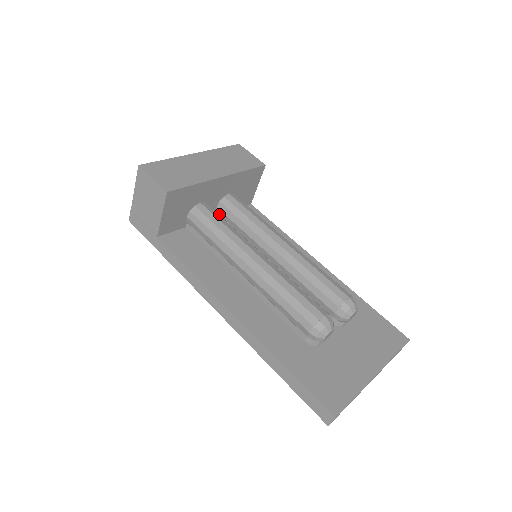
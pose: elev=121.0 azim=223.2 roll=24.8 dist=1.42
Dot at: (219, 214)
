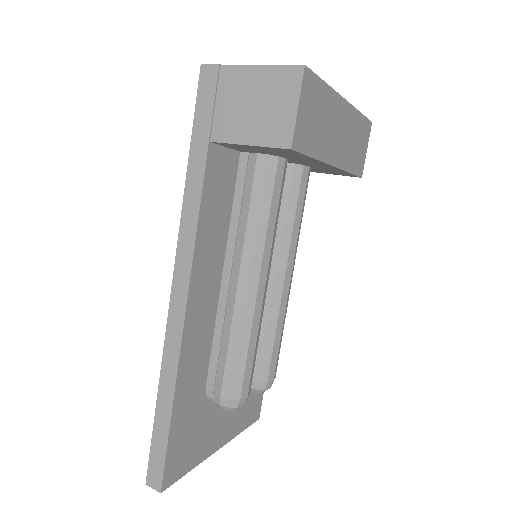
Dot at: occluded
